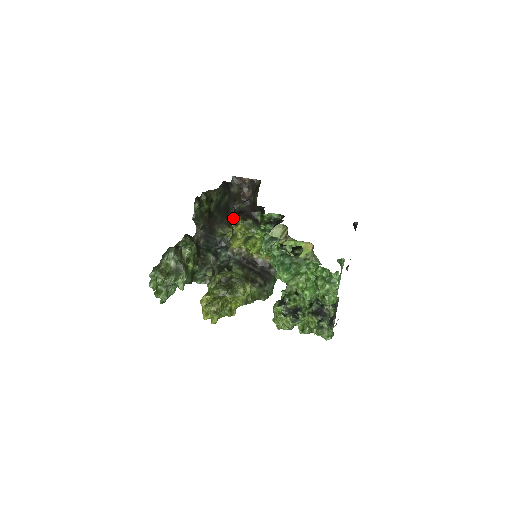
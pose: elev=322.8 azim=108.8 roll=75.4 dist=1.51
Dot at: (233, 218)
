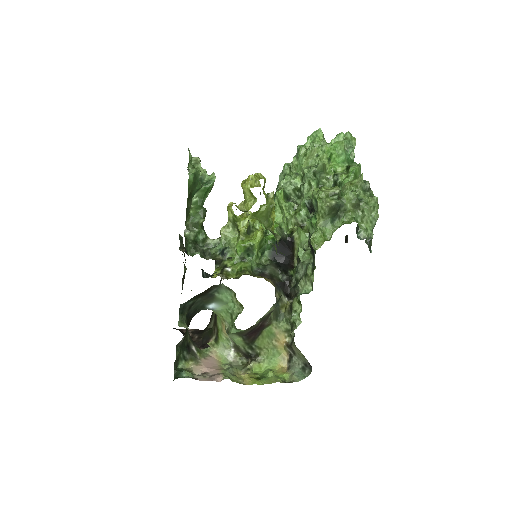
Dot at: occluded
